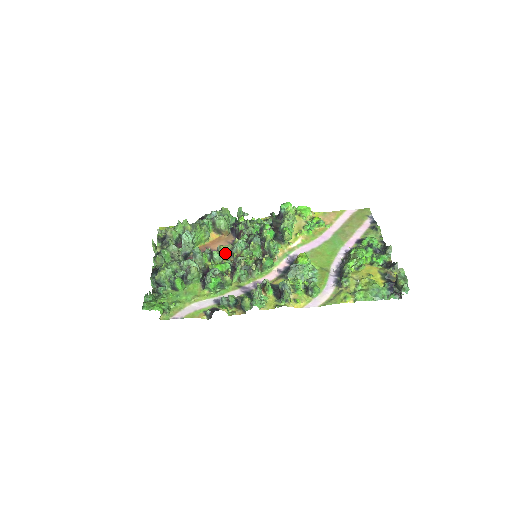
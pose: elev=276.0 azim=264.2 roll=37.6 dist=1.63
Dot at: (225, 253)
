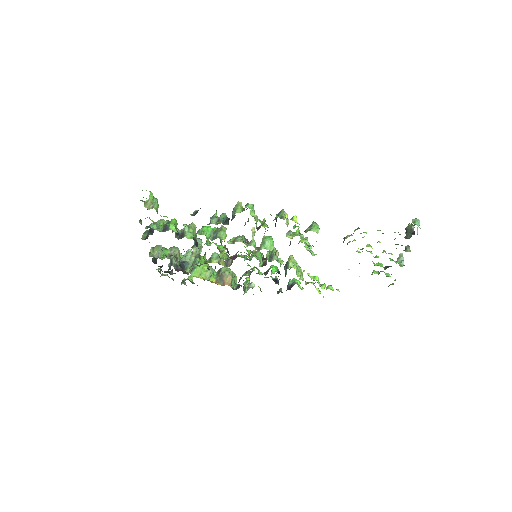
Dot at: (224, 258)
